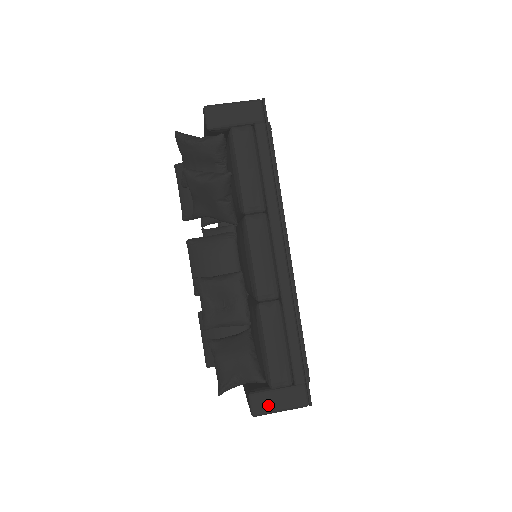
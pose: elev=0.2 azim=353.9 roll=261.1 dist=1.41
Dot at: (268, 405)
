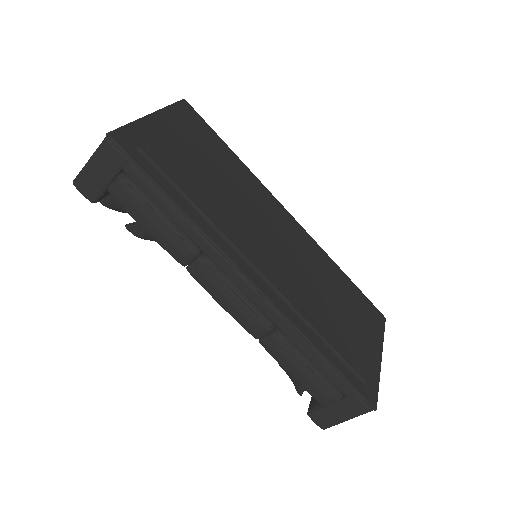
Dot at: (330, 419)
